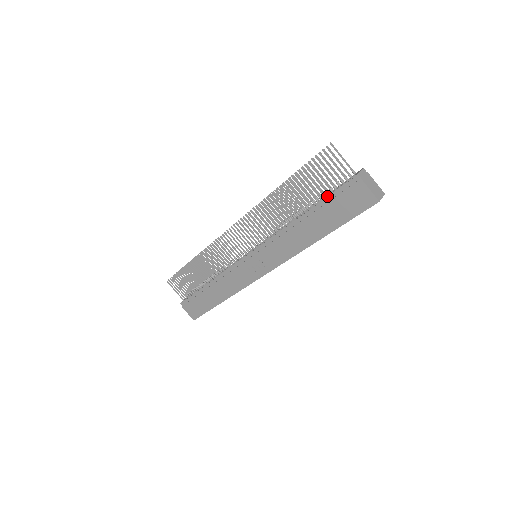
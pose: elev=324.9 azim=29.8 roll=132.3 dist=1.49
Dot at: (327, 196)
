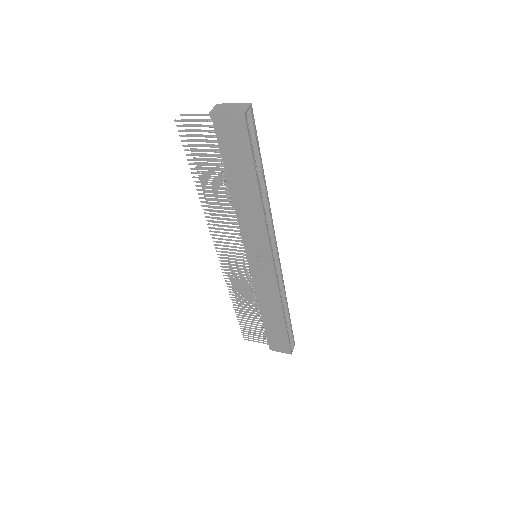
Dot at: occluded
